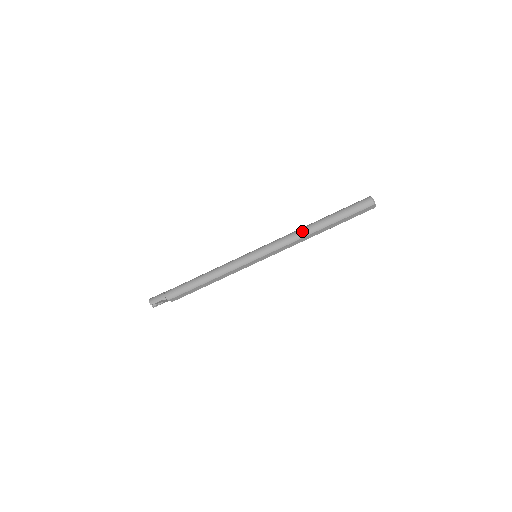
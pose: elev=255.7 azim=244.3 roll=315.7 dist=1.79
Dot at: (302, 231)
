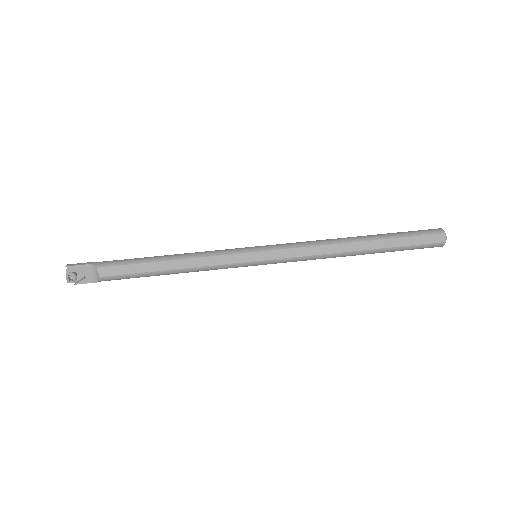
Dot at: occluded
